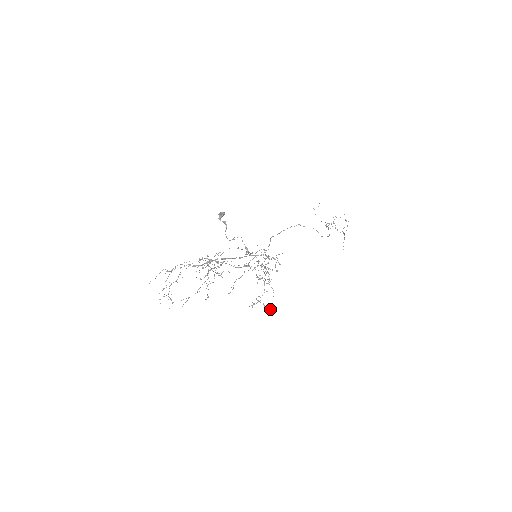
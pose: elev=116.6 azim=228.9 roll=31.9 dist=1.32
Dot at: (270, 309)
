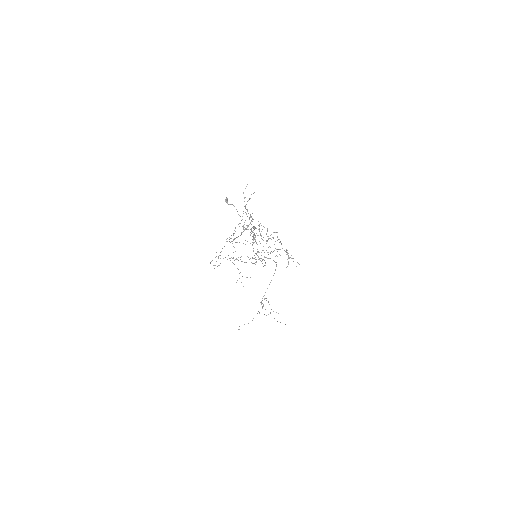
Dot at: occluded
